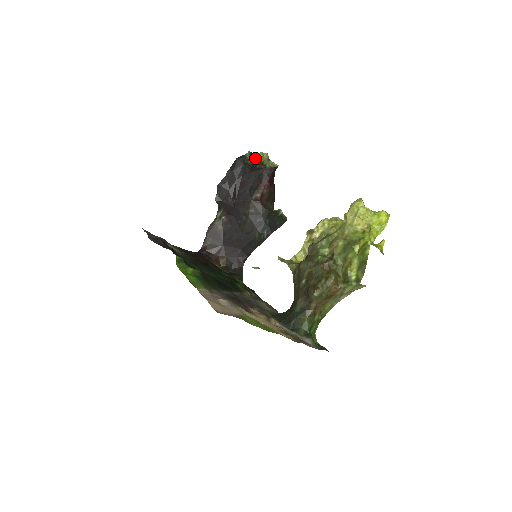
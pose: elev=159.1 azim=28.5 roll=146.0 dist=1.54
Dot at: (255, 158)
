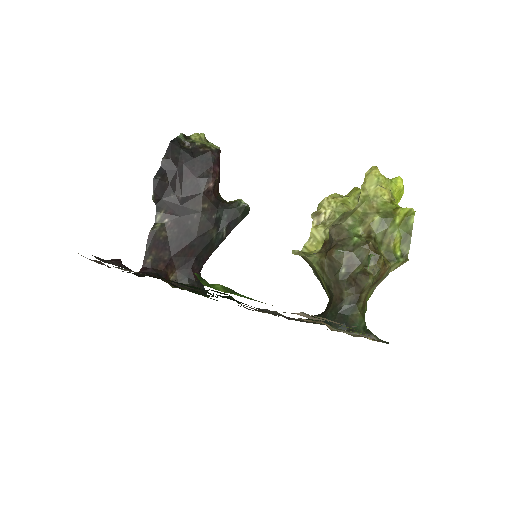
Dot at: (192, 140)
